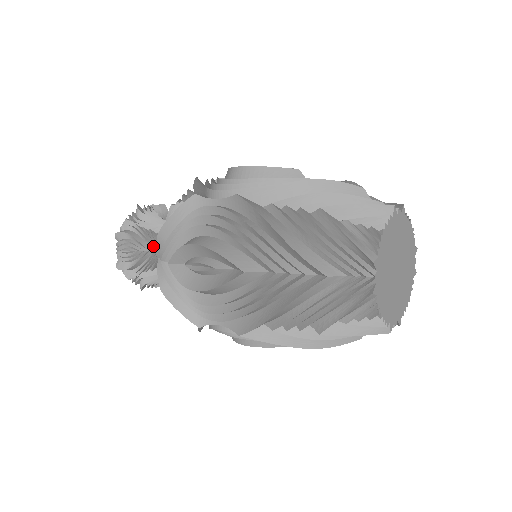
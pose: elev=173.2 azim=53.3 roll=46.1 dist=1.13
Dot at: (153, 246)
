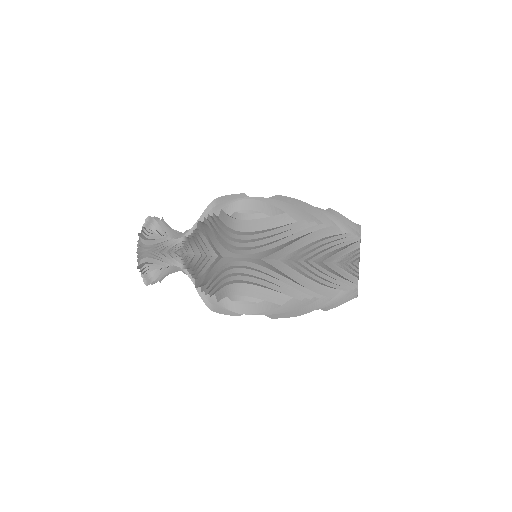
Dot at: (171, 236)
